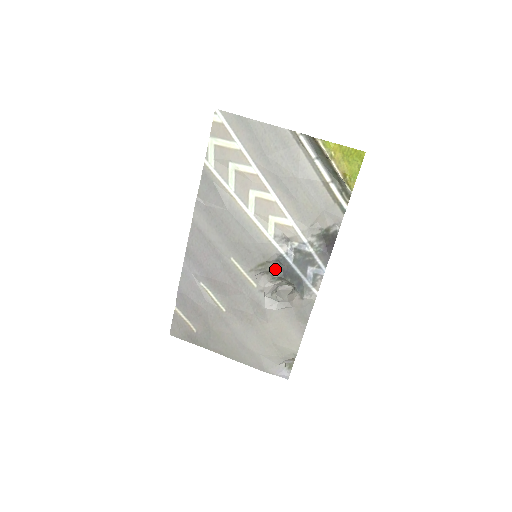
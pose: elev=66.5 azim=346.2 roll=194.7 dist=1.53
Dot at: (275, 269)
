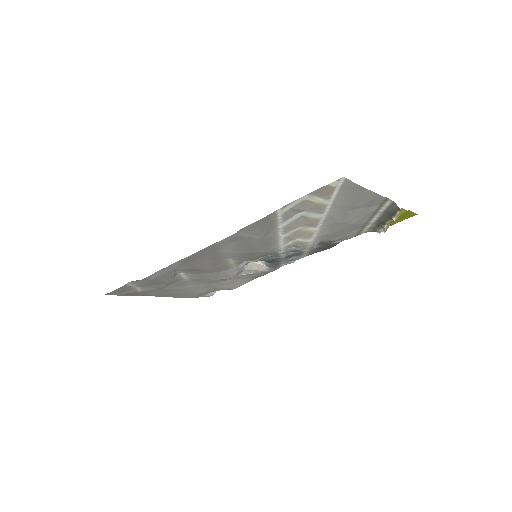
Dot at: occluded
